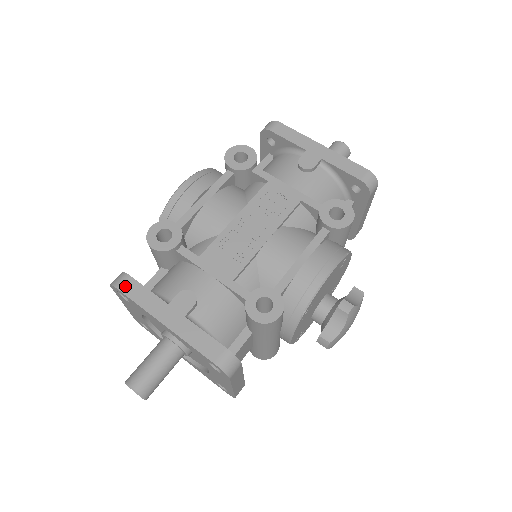
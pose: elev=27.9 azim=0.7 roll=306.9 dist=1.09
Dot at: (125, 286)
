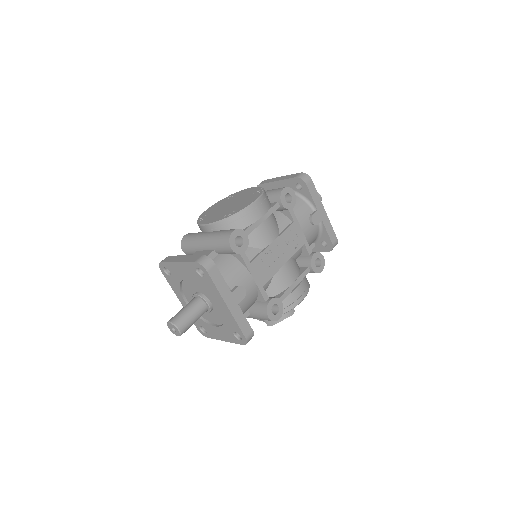
Dot at: (212, 271)
